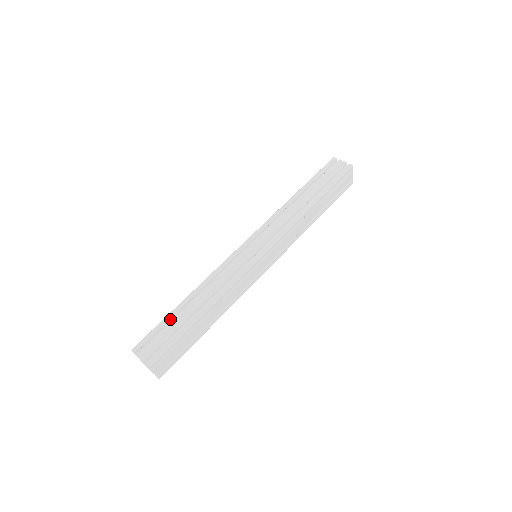
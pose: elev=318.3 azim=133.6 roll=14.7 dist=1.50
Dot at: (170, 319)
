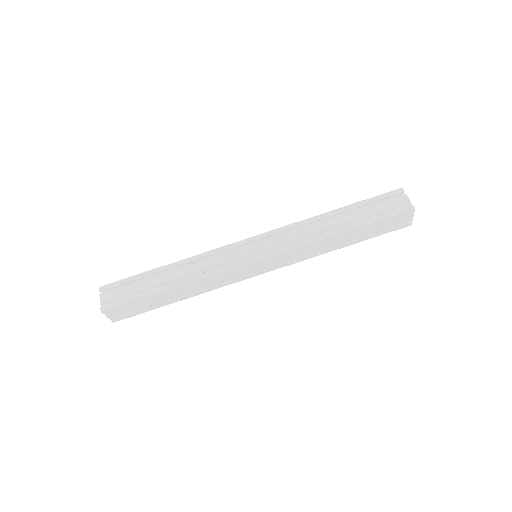
Dot at: (143, 277)
